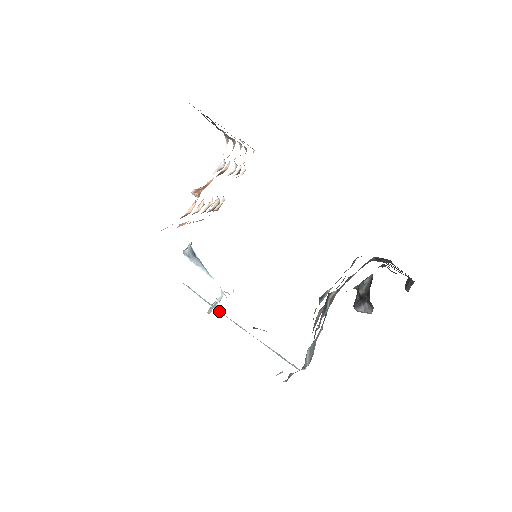
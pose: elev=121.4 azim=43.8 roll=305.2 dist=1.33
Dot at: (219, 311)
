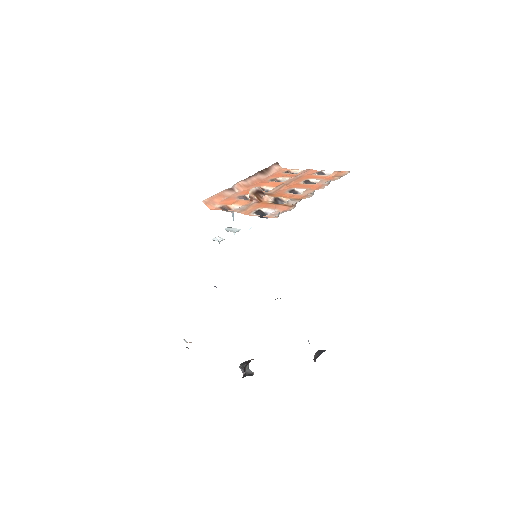
Dot at: occluded
